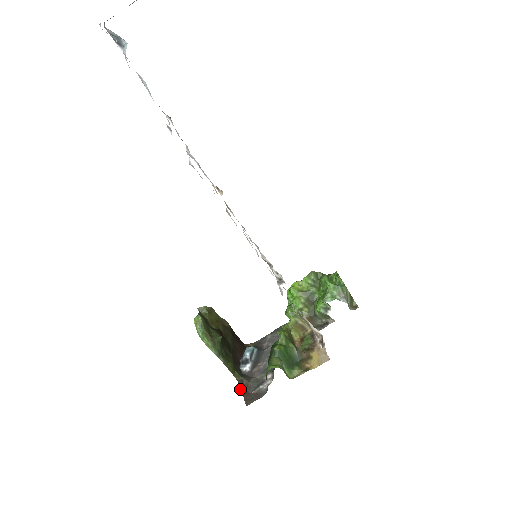
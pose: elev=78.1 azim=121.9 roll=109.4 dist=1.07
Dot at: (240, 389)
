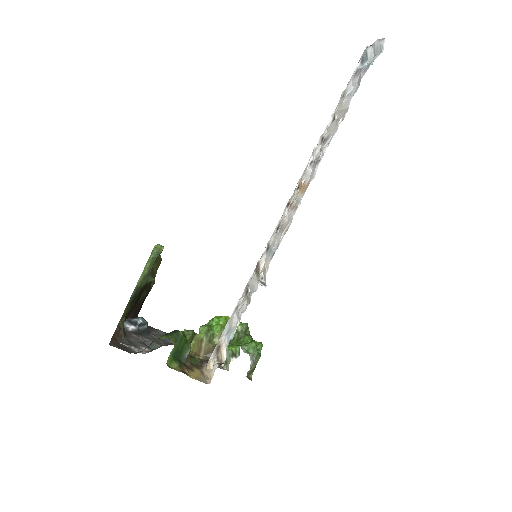
Dot at: (115, 331)
